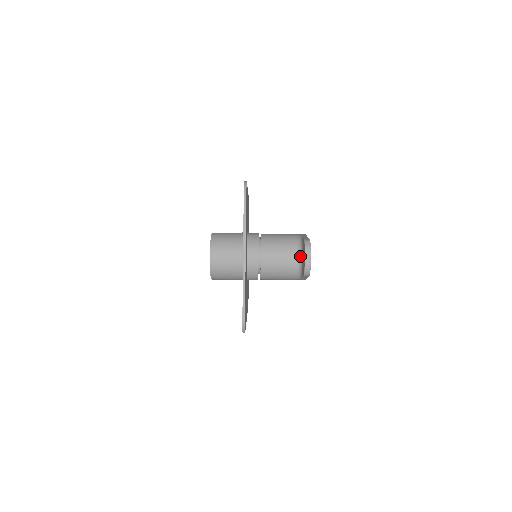
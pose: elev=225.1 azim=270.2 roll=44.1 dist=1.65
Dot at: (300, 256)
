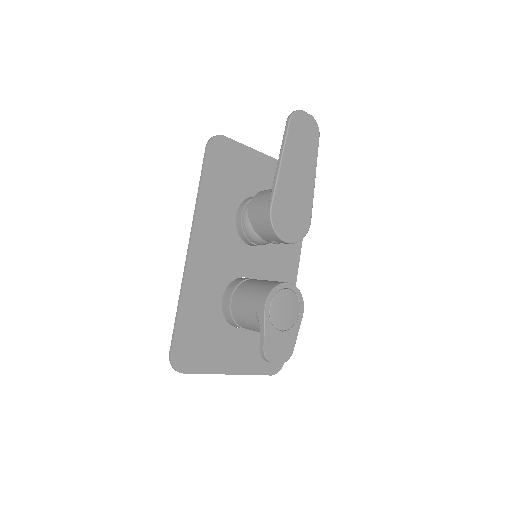
Dot at: occluded
